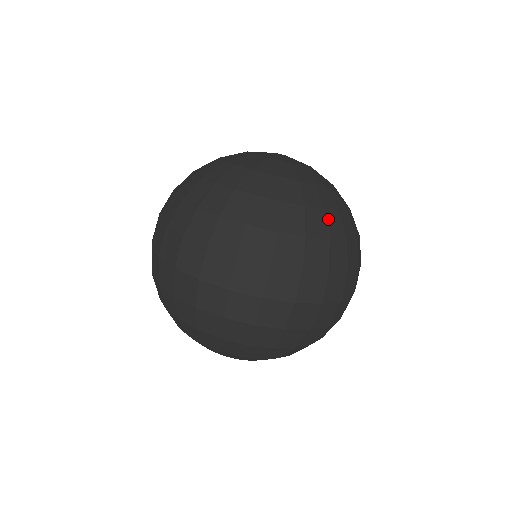
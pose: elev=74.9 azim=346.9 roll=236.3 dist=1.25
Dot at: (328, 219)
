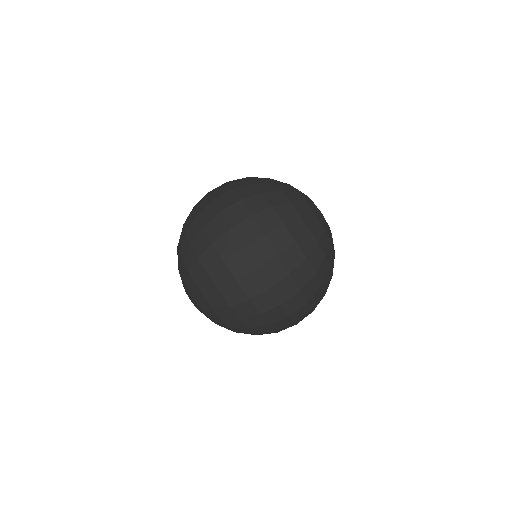
Dot at: (330, 279)
